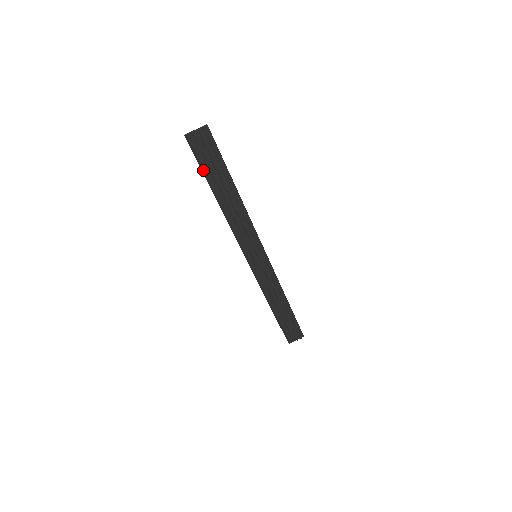
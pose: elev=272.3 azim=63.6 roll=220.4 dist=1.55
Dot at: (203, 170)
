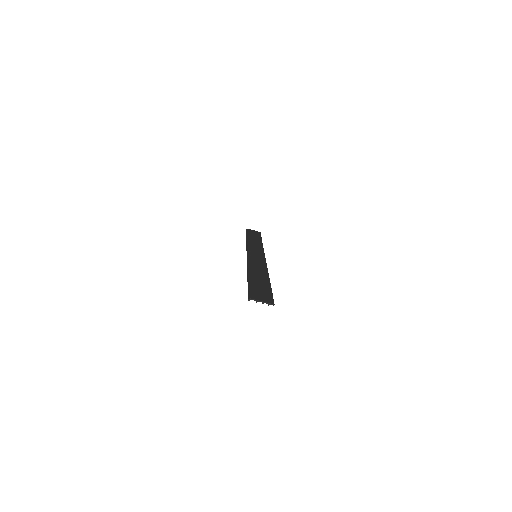
Dot at: (249, 286)
